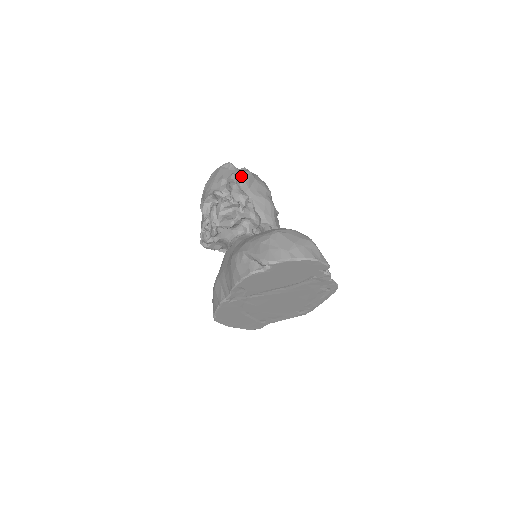
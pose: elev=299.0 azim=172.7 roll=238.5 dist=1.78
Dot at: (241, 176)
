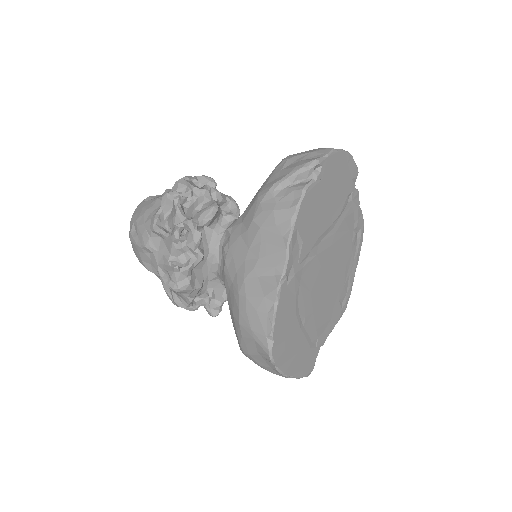
Dot at: occluded
